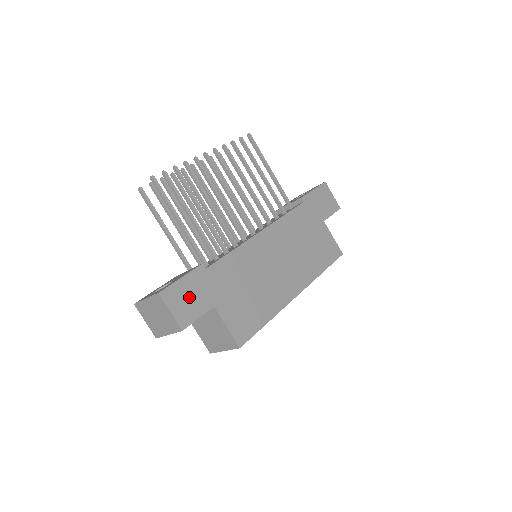
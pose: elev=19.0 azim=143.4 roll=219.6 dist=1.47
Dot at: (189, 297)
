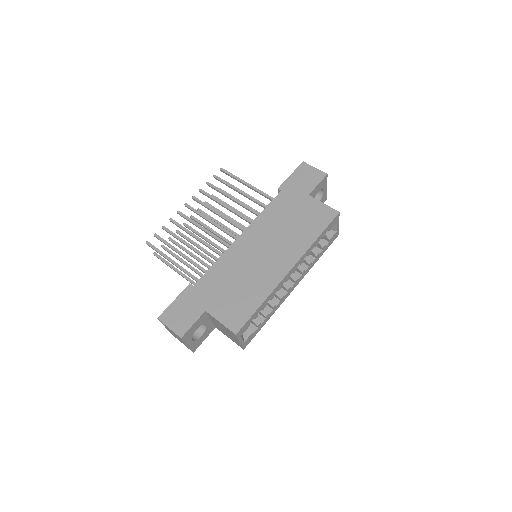
Dot at: (182, 312)
